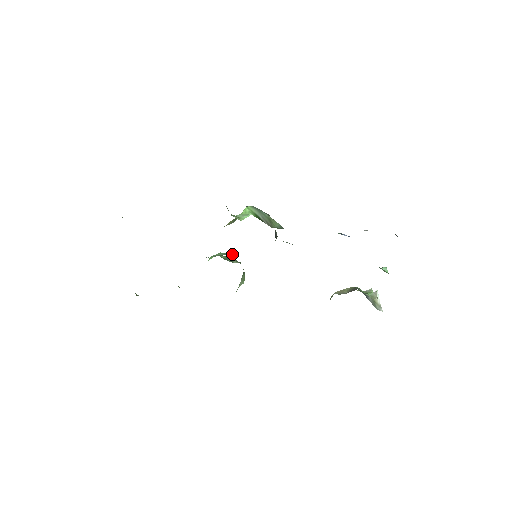
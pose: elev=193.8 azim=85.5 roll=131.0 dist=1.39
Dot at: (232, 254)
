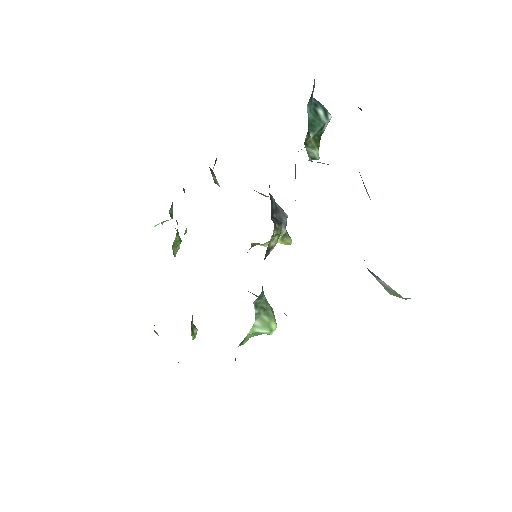
Dot at: occluded
